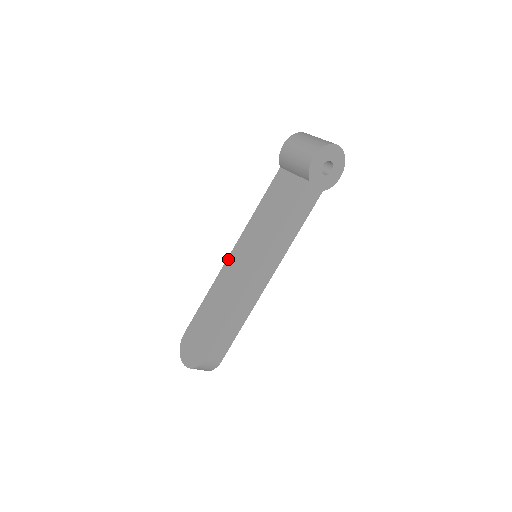
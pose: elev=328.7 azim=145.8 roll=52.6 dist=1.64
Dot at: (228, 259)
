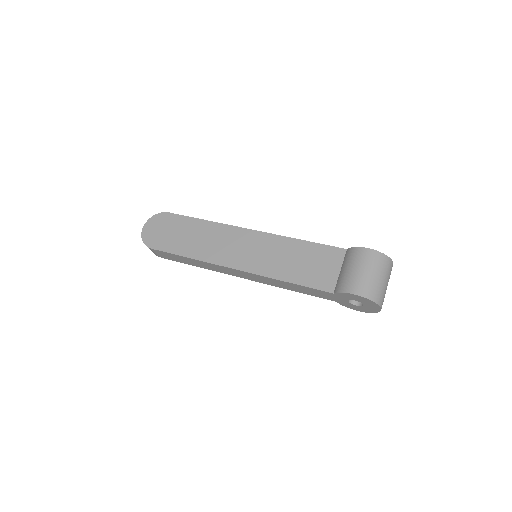
Dot at: (244, 229)
